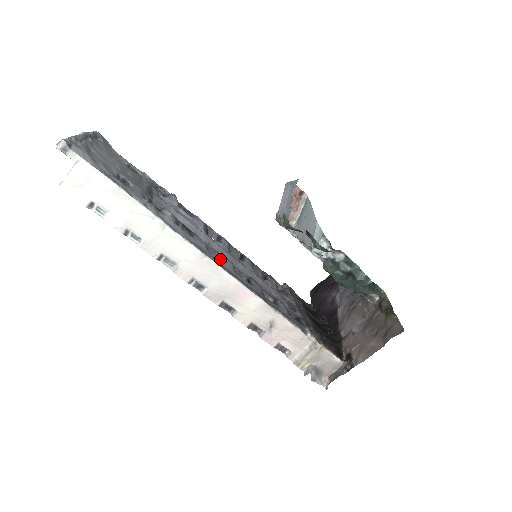
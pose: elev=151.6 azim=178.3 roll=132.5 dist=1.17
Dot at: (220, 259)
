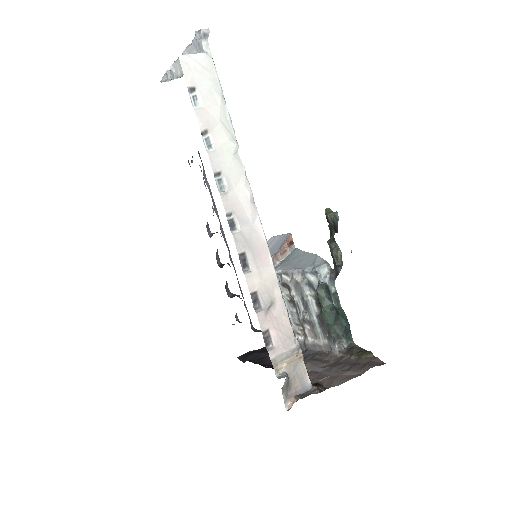
Dot at: occluded
